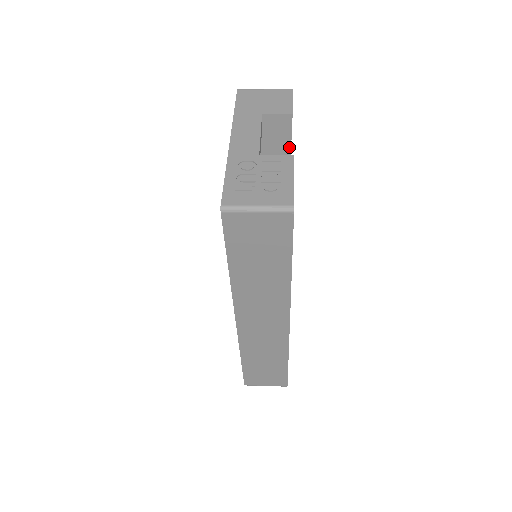
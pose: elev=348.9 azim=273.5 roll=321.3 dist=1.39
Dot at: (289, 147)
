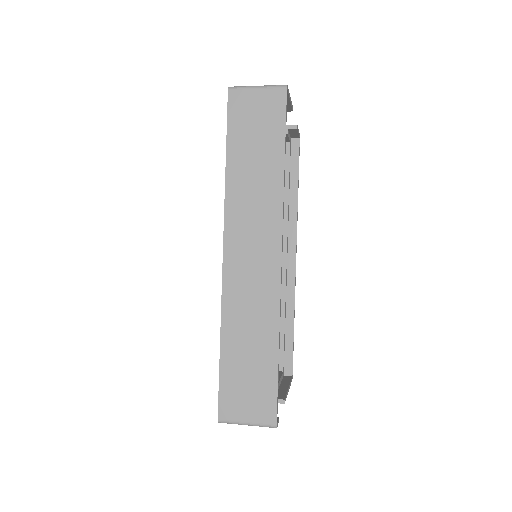
Dot at: (296, 188)
